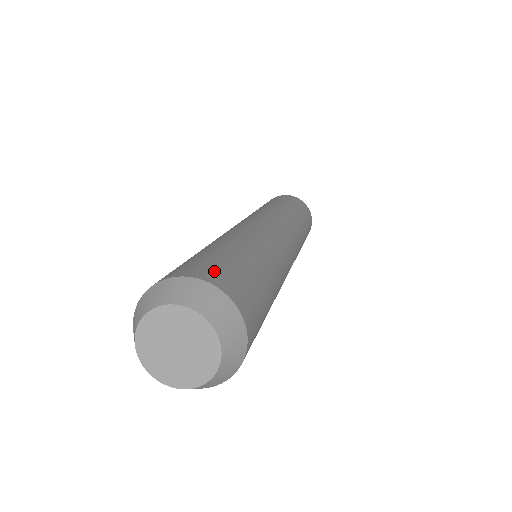
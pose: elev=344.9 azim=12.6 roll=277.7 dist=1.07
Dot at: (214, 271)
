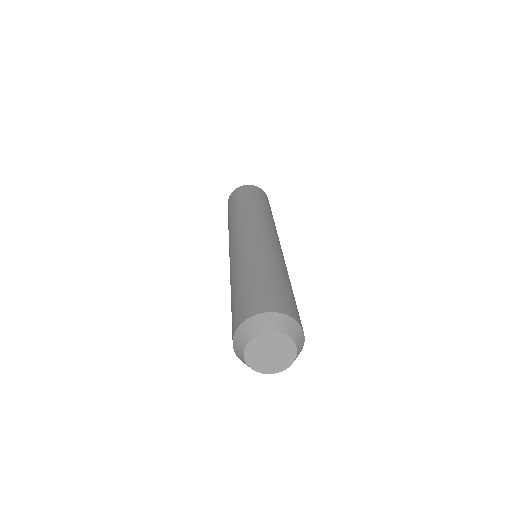
Dot at: occluded
